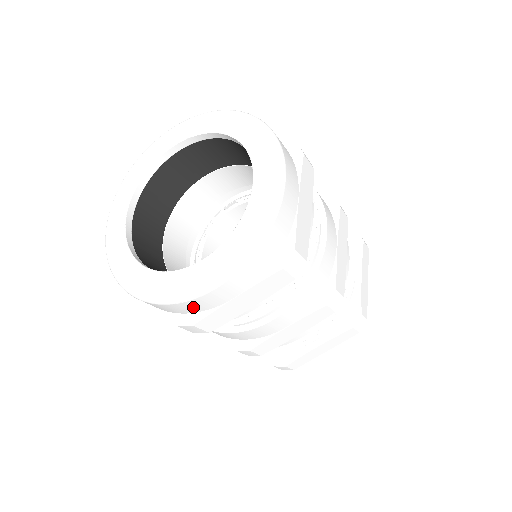
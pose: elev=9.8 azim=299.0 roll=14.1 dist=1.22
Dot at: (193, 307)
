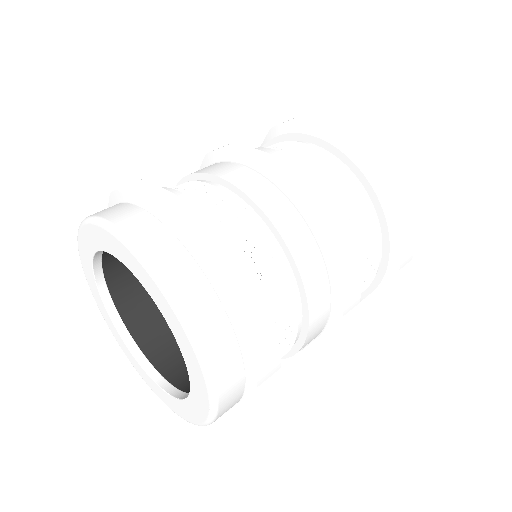
Dot at: occluded
